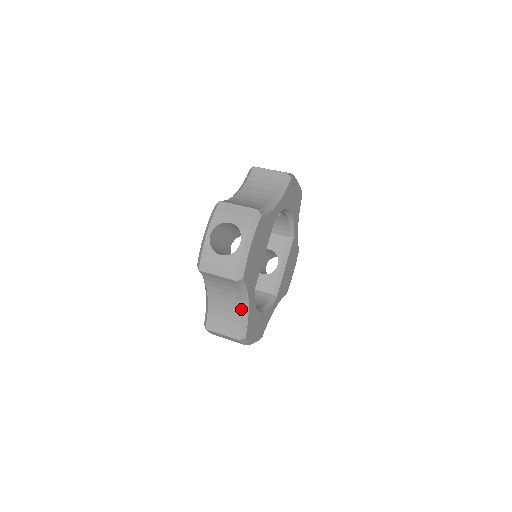
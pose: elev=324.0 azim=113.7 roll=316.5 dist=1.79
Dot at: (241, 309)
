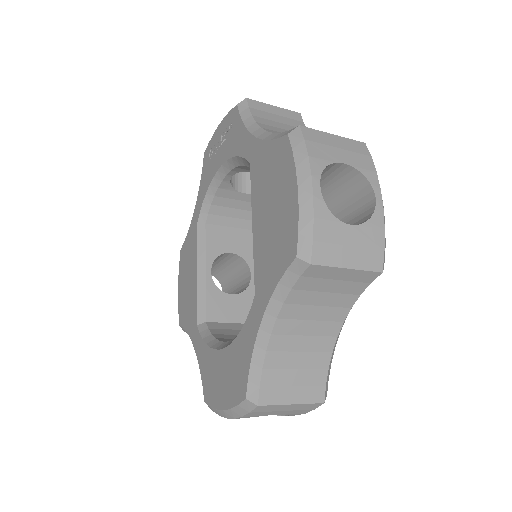
Dot at: (334, 339)
